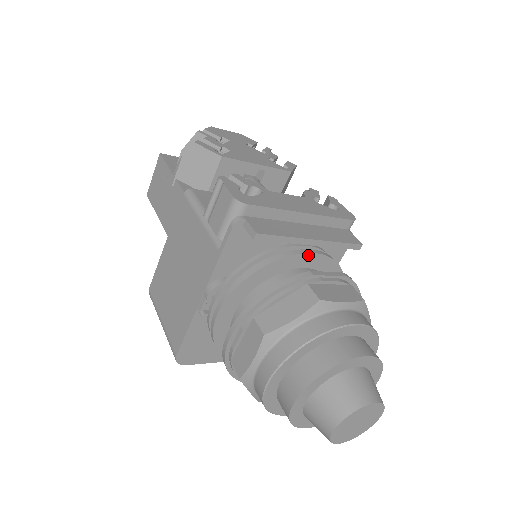
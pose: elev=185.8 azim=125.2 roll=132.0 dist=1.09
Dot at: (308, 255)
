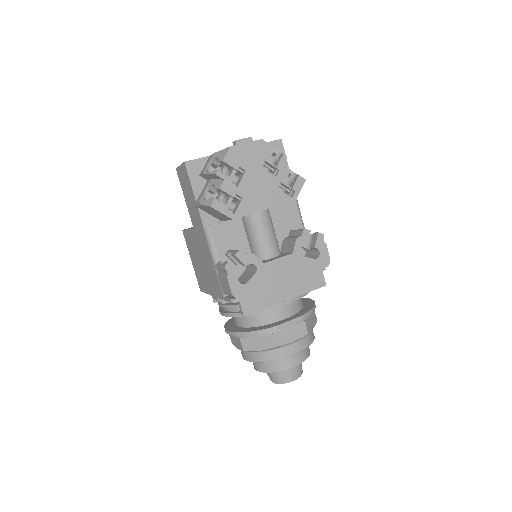
Dot at: (281, 306)
